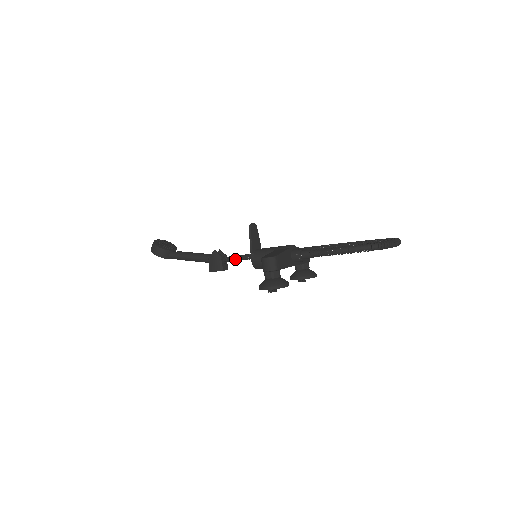
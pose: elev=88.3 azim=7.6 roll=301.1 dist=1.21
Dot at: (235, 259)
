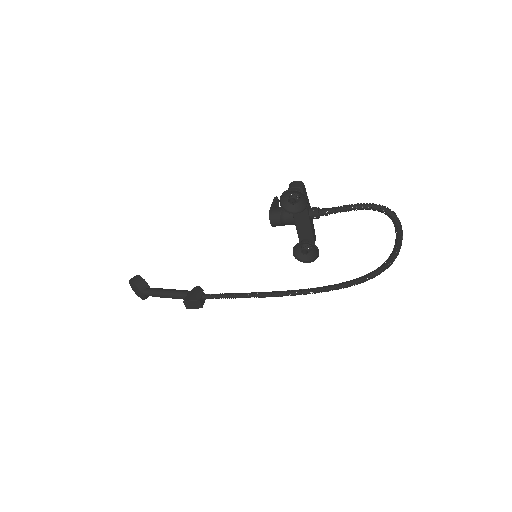
Dot at: (217, 295)
